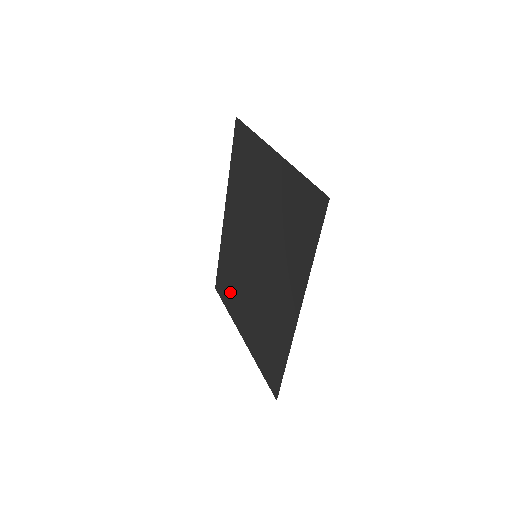
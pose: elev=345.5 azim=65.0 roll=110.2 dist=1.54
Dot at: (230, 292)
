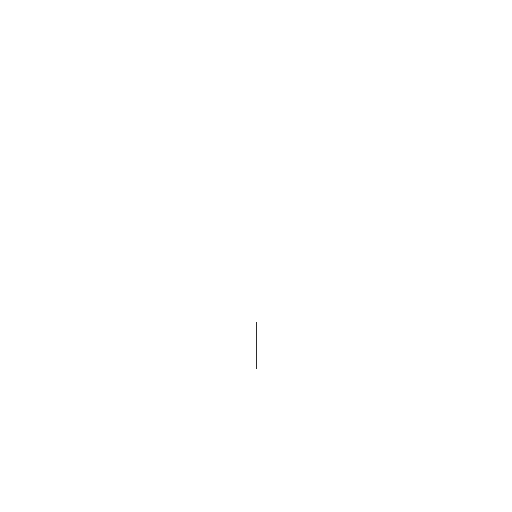
Dot at: occluded
